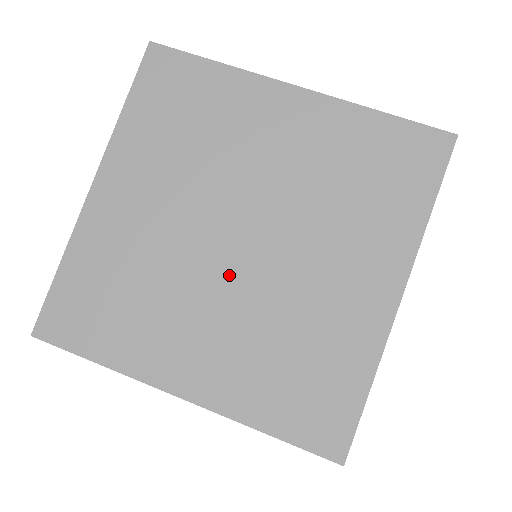
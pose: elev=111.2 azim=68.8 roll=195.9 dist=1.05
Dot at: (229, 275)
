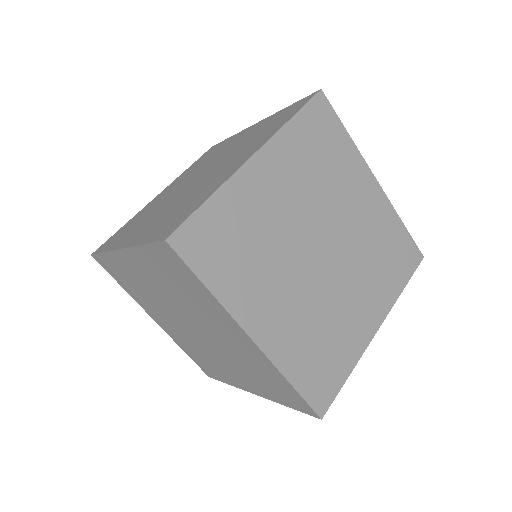
Dot at: (184, 327)
